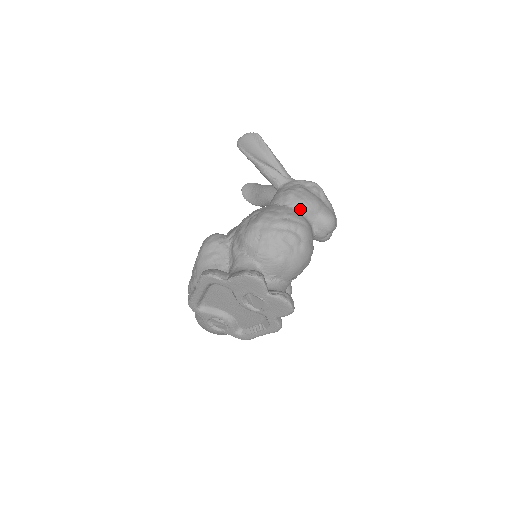
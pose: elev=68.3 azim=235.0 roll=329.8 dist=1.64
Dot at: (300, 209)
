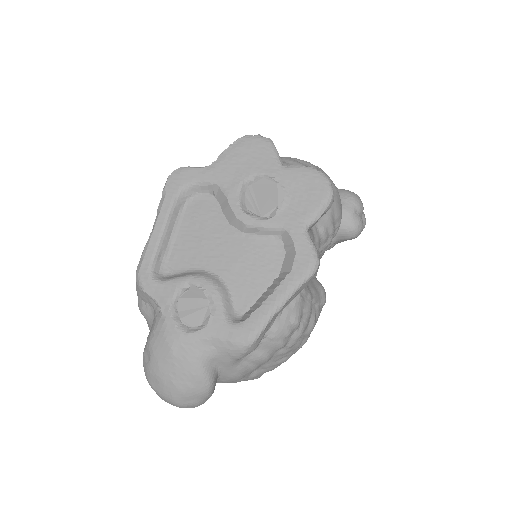
Dot at: occluded
